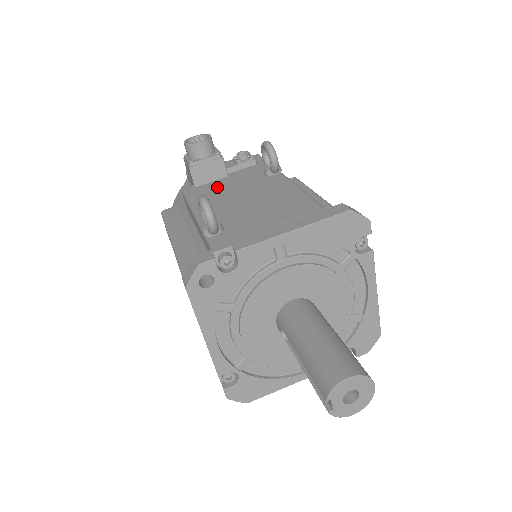
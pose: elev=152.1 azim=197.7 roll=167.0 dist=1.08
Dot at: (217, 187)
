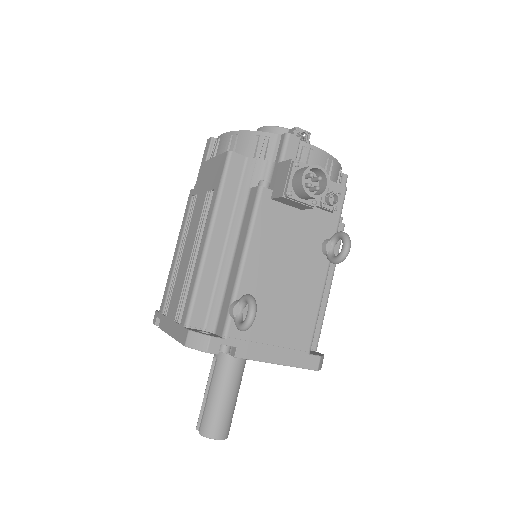
Dot at: (284, 224)
